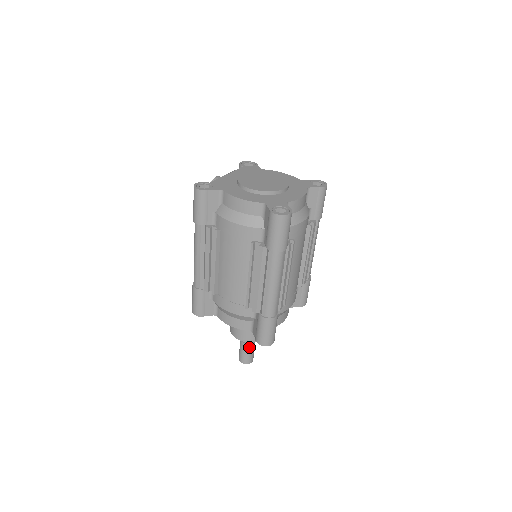
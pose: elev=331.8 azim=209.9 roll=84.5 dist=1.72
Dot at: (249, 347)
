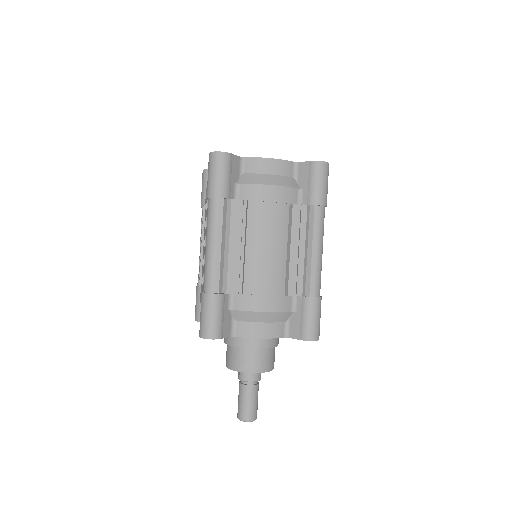
Dot at: (243, 390)
